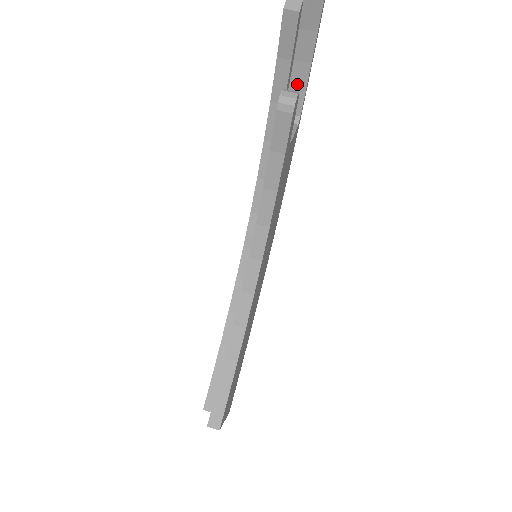
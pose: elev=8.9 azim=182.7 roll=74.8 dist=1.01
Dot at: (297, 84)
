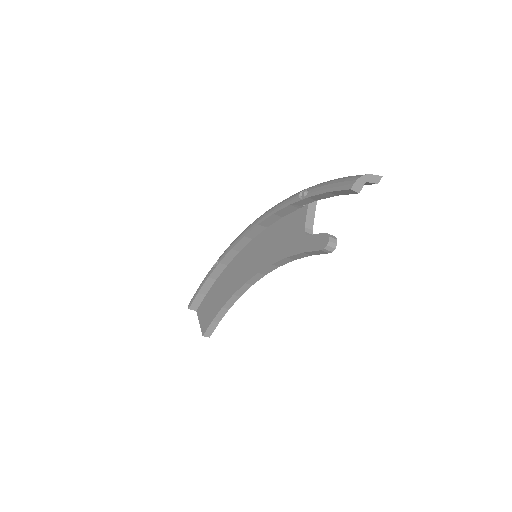
Dot at: occluded
